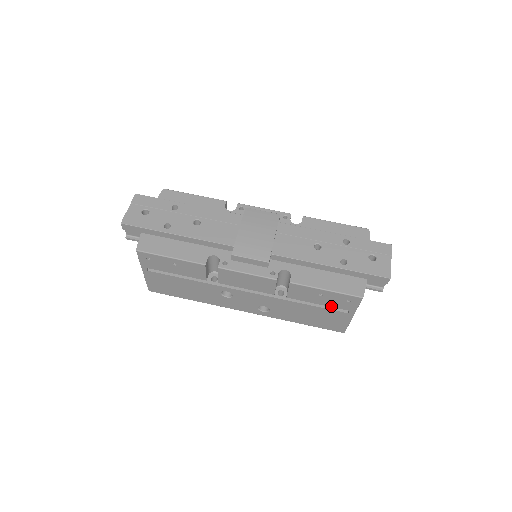
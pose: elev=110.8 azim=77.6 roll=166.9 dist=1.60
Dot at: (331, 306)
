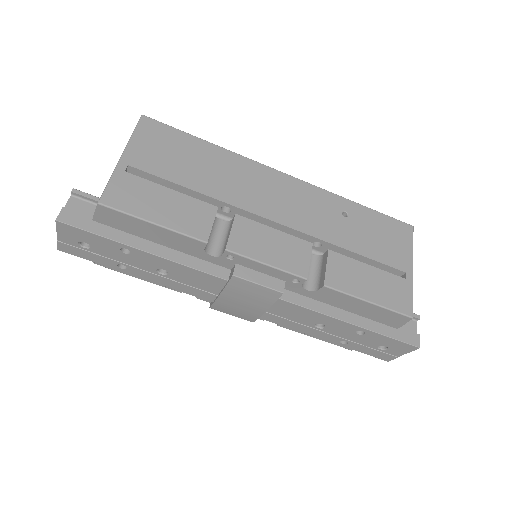
Dot at: occluded
